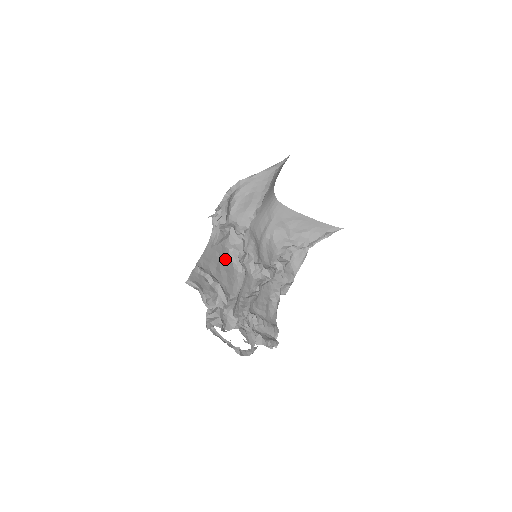
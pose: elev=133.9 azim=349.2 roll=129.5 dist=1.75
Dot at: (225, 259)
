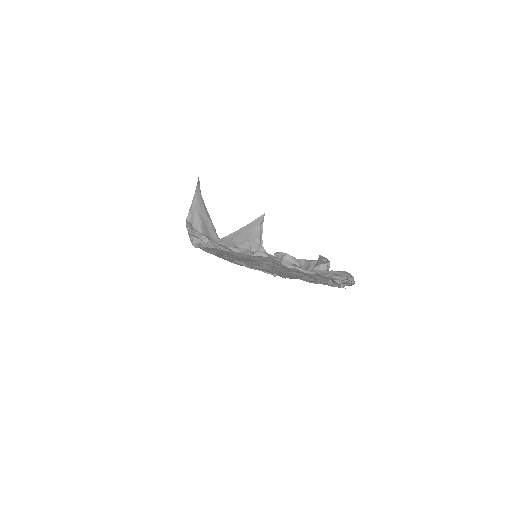
Dot at: occluded
